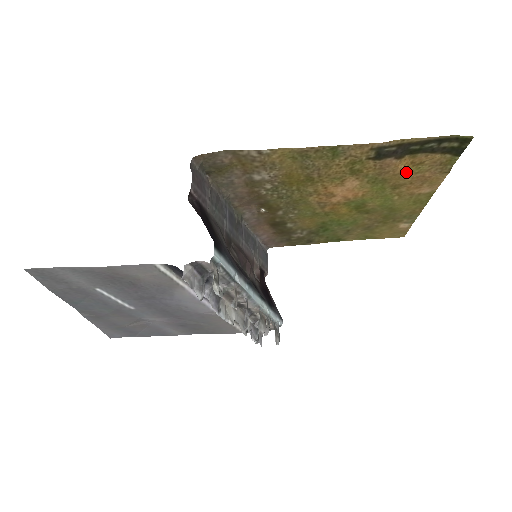
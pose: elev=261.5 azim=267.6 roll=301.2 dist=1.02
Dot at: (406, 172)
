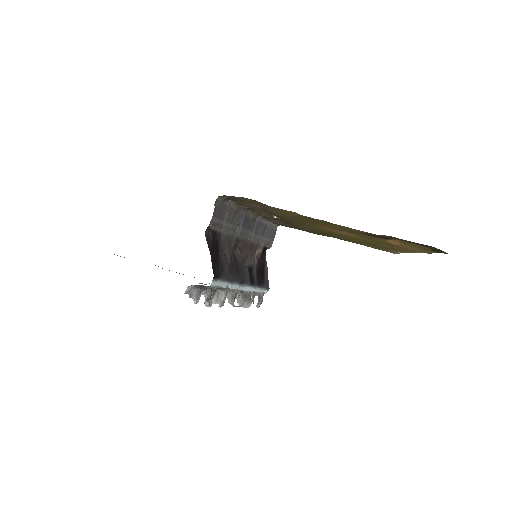
Dot at: (393, 244)
